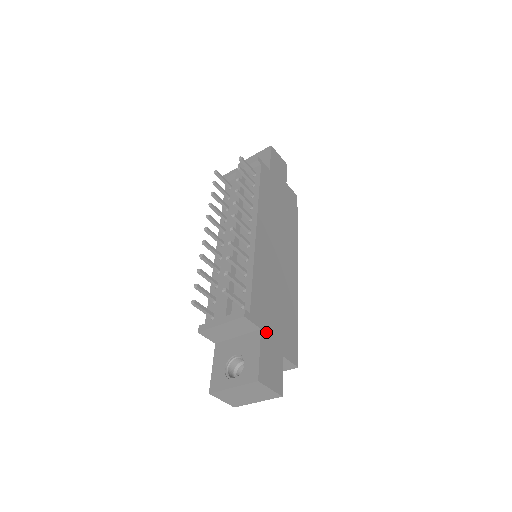
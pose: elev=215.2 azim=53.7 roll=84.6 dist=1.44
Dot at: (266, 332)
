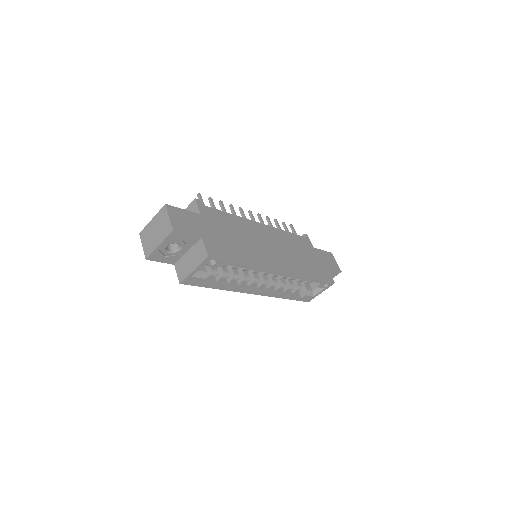
Dot at: (203, 220)
